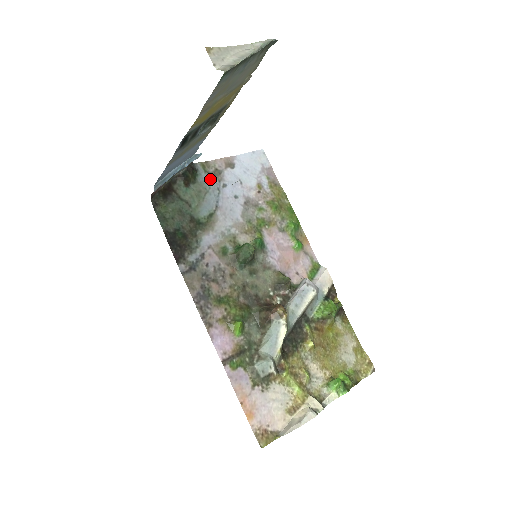
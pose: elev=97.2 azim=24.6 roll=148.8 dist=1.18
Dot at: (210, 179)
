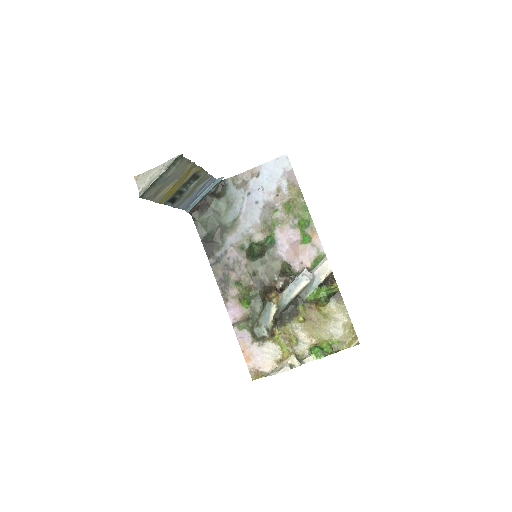
Dot at: (237, 191)
